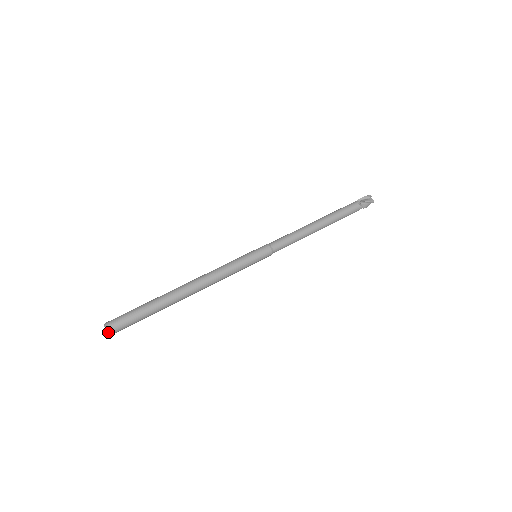
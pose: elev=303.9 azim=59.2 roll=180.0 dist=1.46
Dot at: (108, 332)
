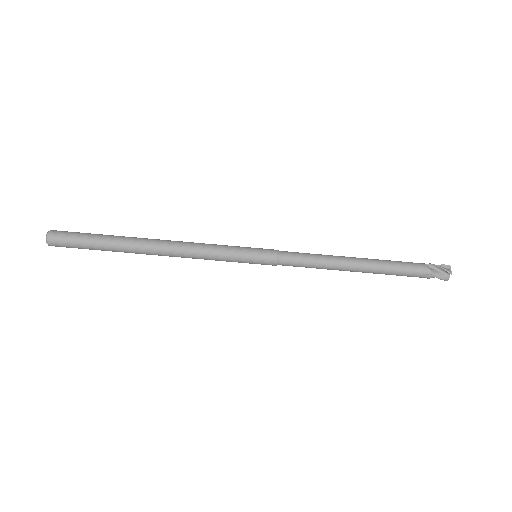
Dot at: (48, 245)
